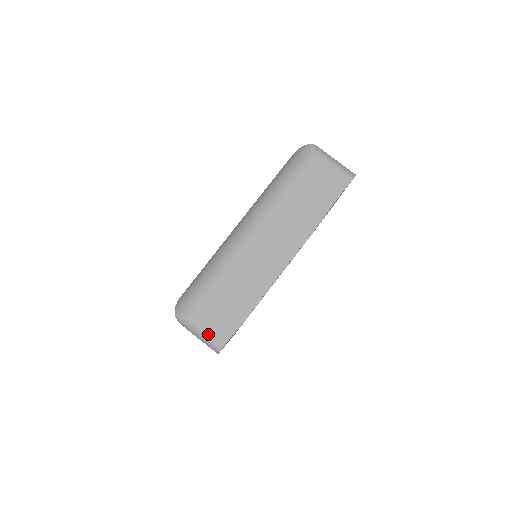
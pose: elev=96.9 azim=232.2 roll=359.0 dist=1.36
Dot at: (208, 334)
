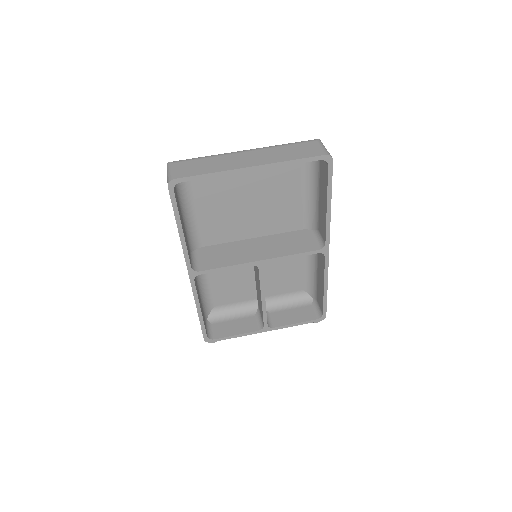
Dot at: (173, 172)
